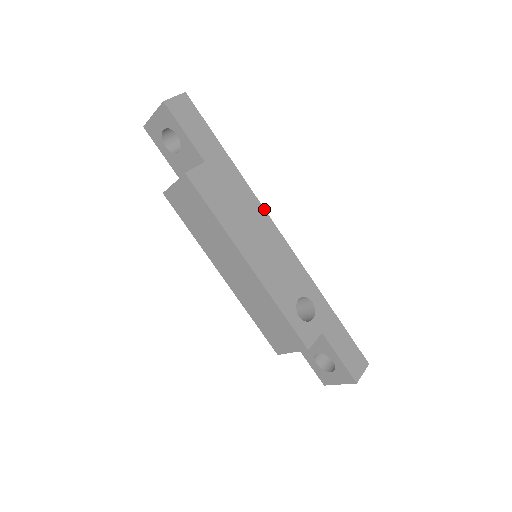
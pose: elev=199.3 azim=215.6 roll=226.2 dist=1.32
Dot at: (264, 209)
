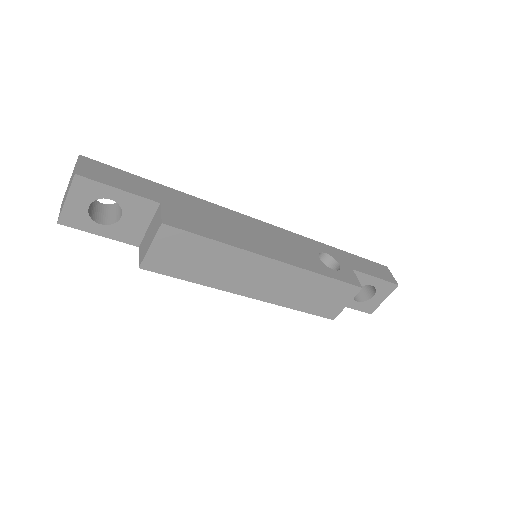
Dot at: (231, 210)
